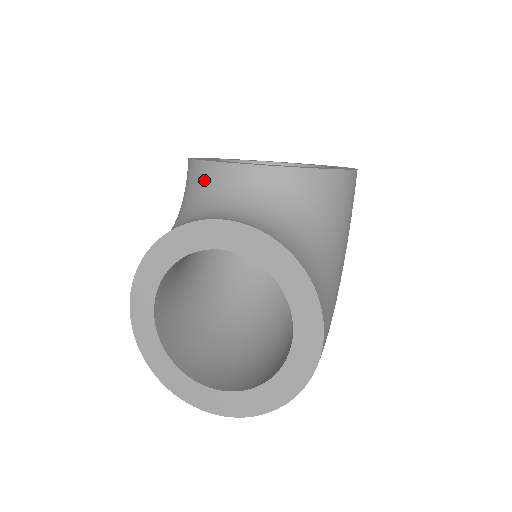
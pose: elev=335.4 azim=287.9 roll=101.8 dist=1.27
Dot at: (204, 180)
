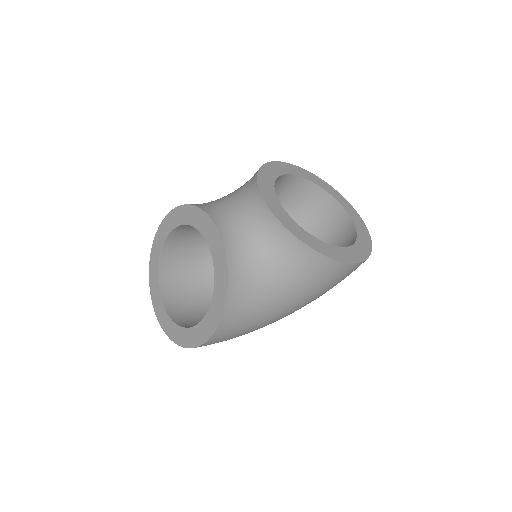
Dot at: (247, 189)
